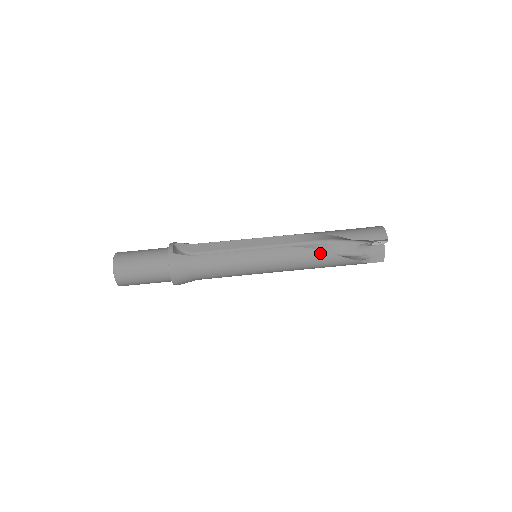
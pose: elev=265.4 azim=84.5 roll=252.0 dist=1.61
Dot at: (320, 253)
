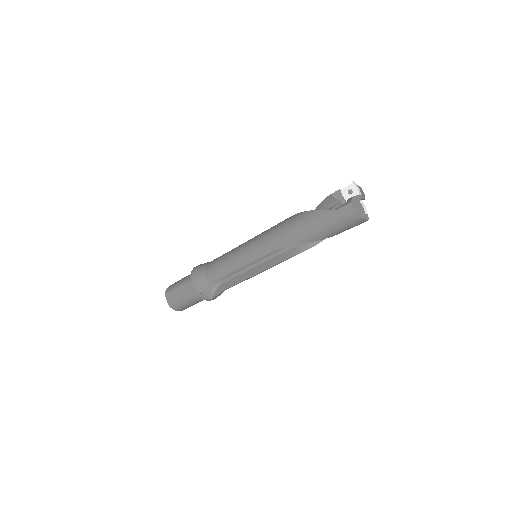
Dot at: occluded
